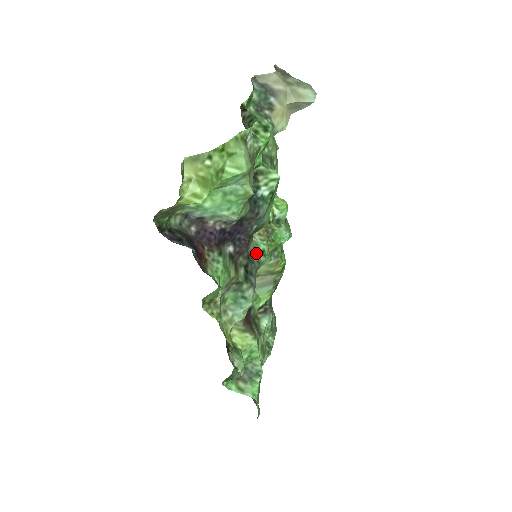
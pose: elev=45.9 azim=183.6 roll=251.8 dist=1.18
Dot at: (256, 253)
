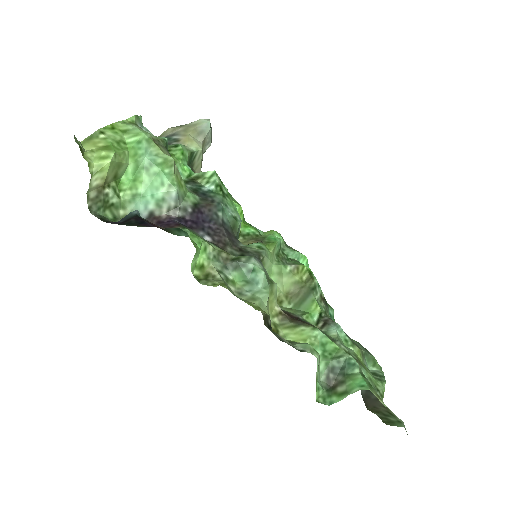
Dot at: (250, 248)
